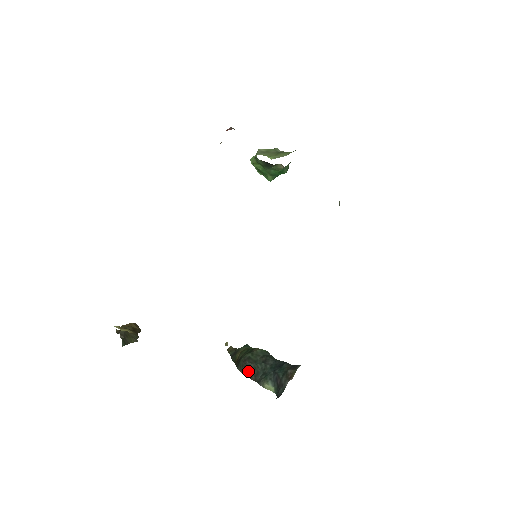
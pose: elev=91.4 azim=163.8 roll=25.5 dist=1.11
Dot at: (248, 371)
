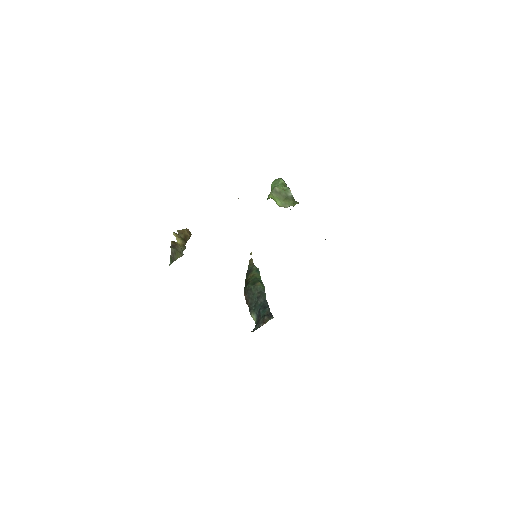
Dot at: (247, 298)
